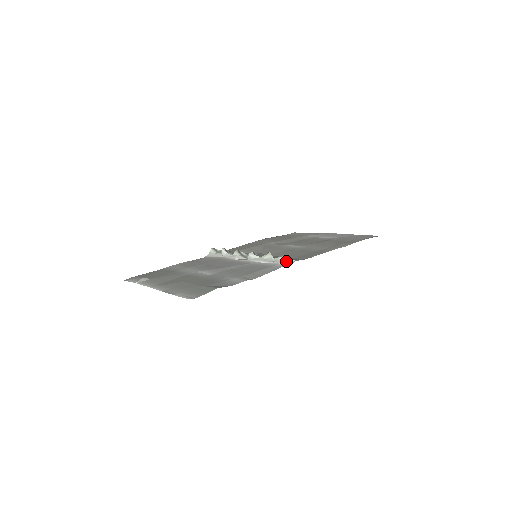
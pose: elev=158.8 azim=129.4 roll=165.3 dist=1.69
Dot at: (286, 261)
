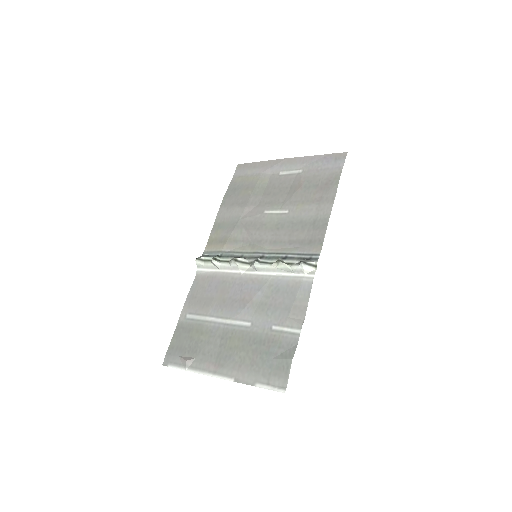
Dot at: (308, 269)
